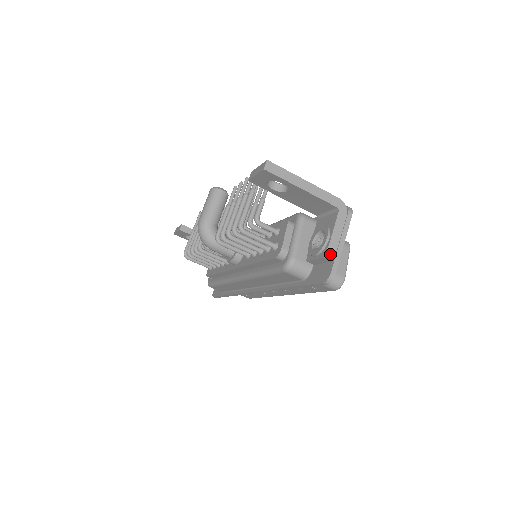
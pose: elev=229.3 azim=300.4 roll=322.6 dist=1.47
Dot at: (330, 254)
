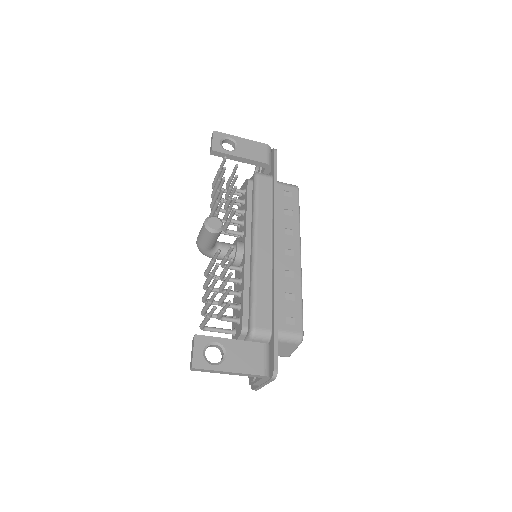
Dot at: (254, 385)
